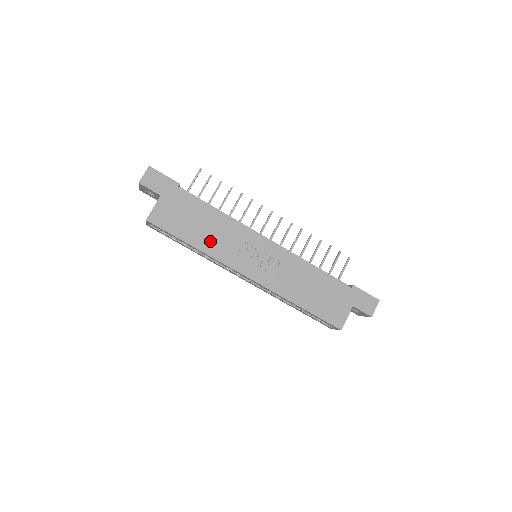
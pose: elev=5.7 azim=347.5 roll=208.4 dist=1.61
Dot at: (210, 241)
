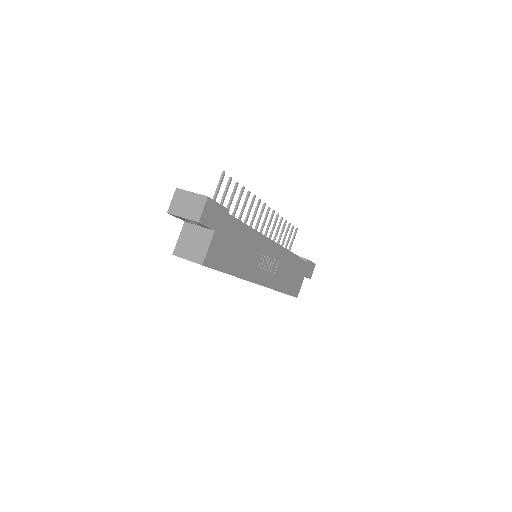
Dot at: (244, 264)
